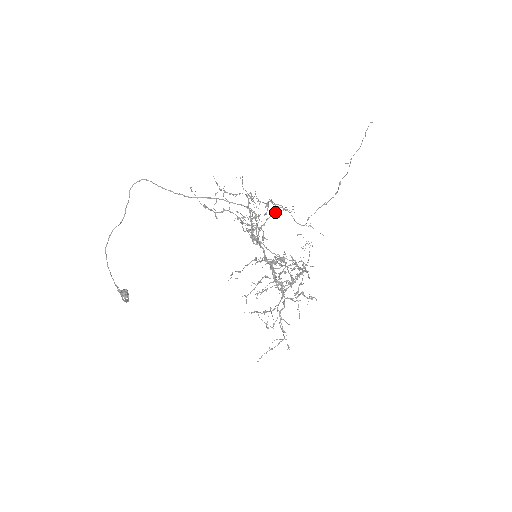
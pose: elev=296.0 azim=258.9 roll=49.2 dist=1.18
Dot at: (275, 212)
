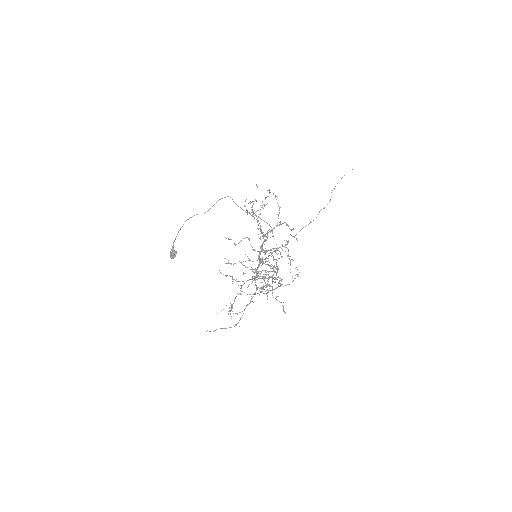
Dot at: occluded
